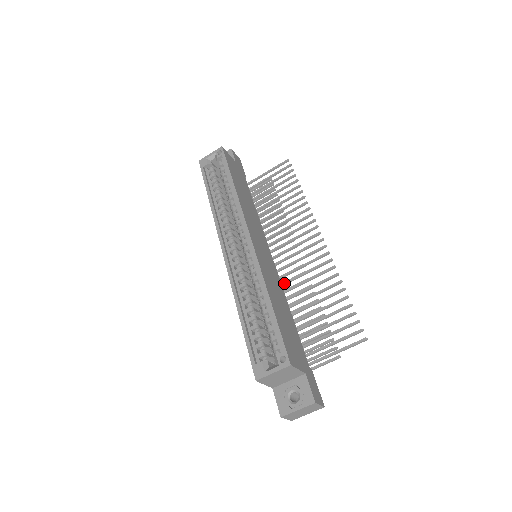
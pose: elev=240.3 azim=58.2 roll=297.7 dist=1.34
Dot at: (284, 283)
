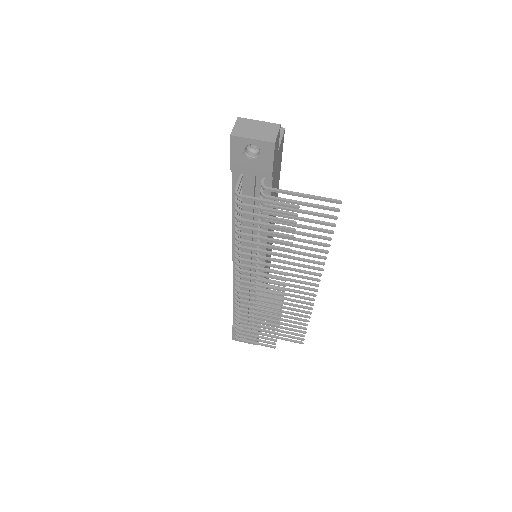
Dot at: occluded
